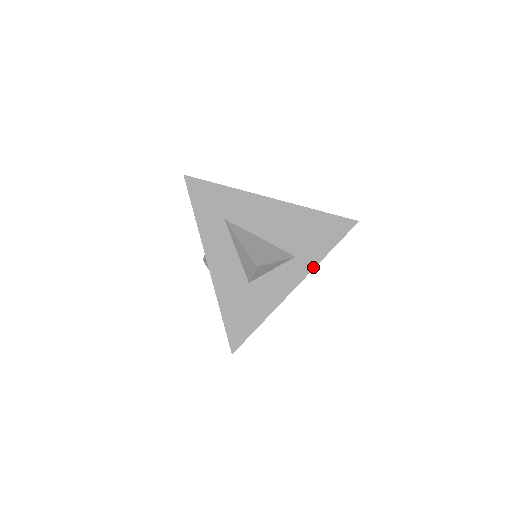
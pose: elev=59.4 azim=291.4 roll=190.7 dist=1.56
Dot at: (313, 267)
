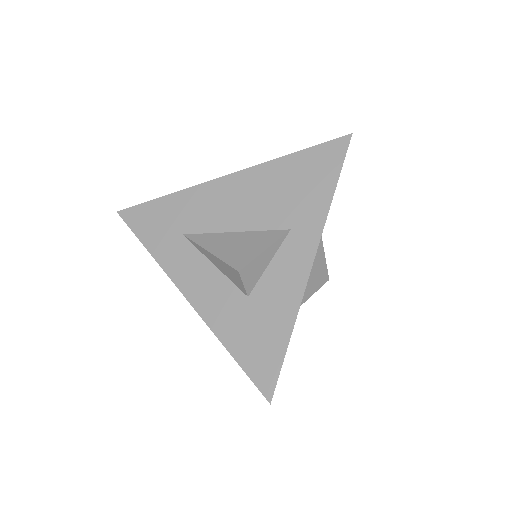
Dot at: (321, 229)
